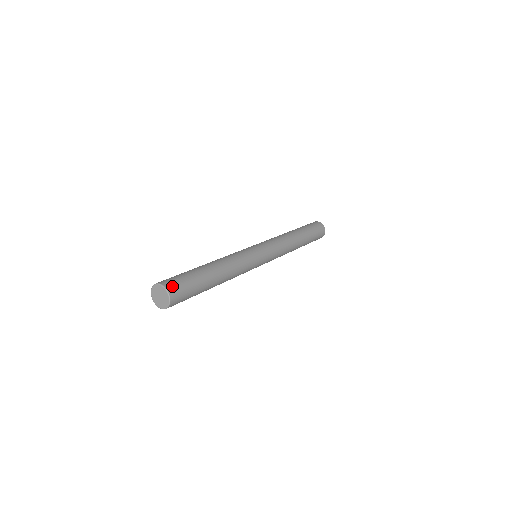
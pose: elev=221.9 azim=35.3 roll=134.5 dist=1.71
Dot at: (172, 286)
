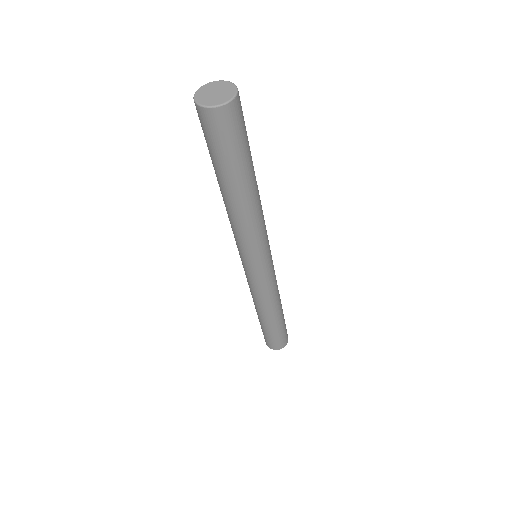
Dot at: occluded
